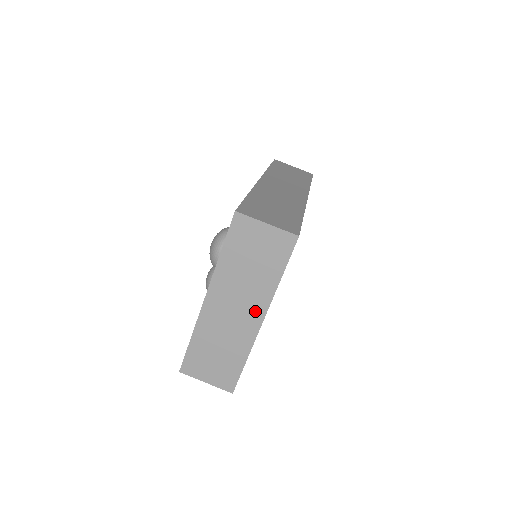
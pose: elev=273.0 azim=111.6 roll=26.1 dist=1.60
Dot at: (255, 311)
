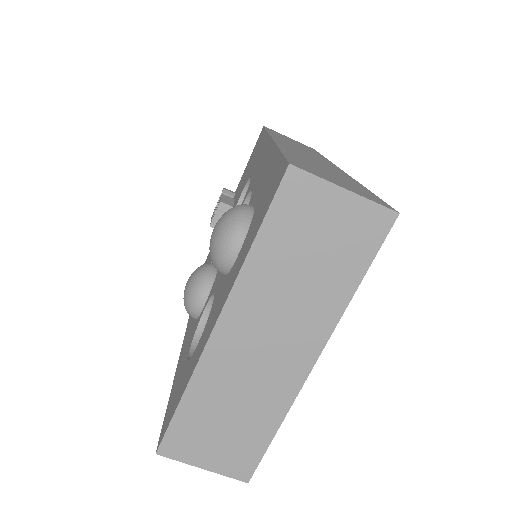
Dot at: (304, 346)
